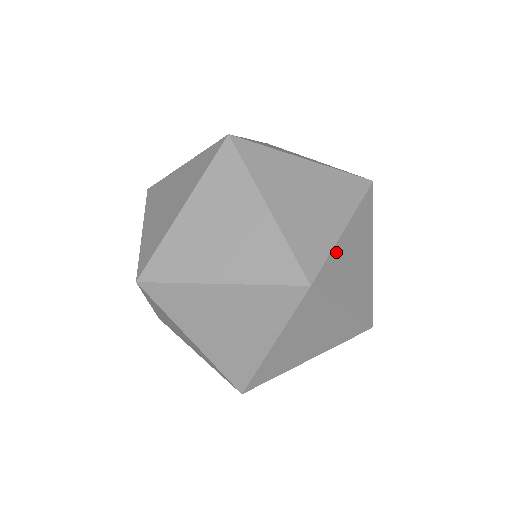
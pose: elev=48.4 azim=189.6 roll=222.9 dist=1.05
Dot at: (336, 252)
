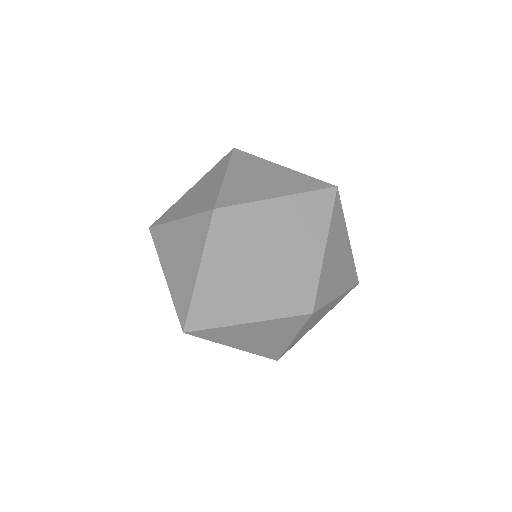
Dot at: (327, 305)
